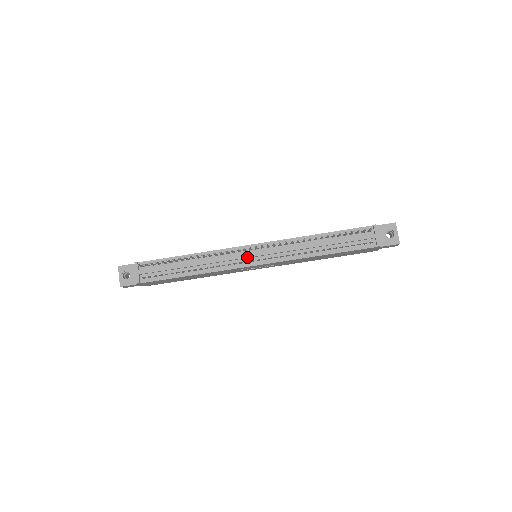
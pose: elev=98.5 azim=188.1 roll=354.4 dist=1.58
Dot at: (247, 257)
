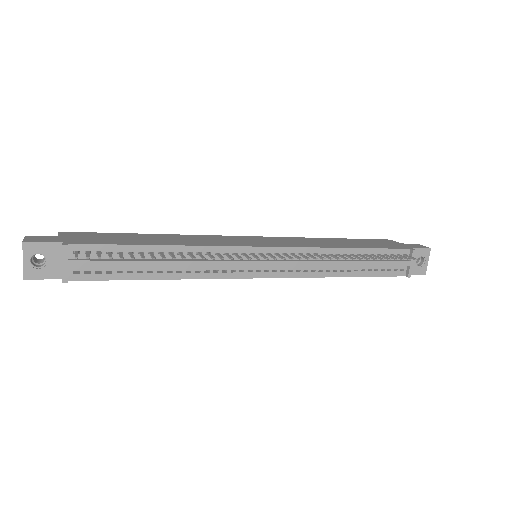
Dot at: (254, 266)
